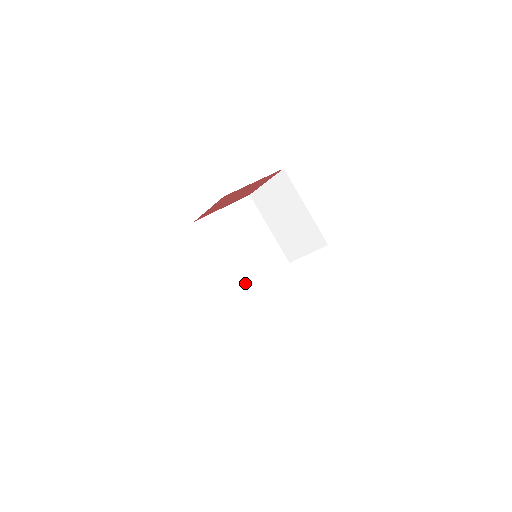
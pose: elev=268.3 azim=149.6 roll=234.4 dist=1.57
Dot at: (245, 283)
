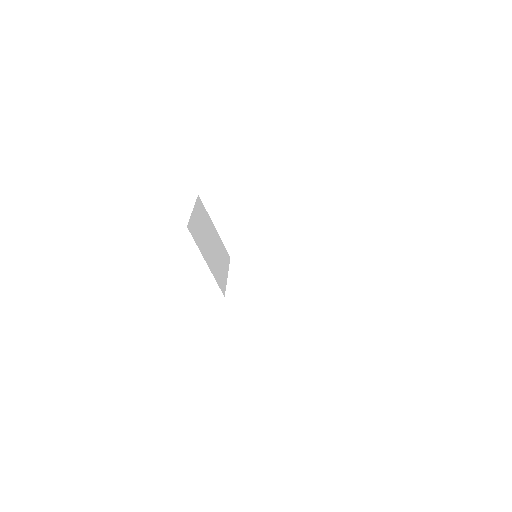
Dot at: (223, 282)
